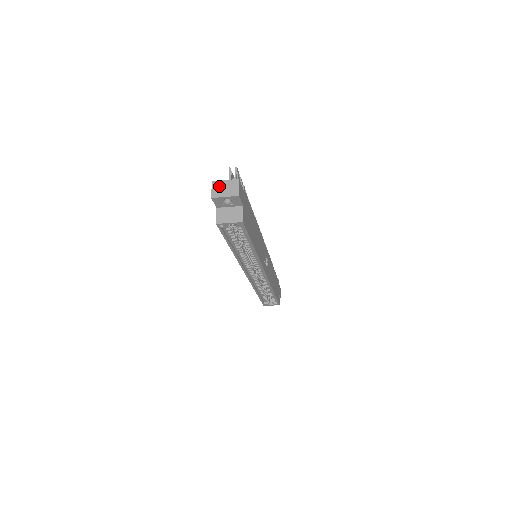
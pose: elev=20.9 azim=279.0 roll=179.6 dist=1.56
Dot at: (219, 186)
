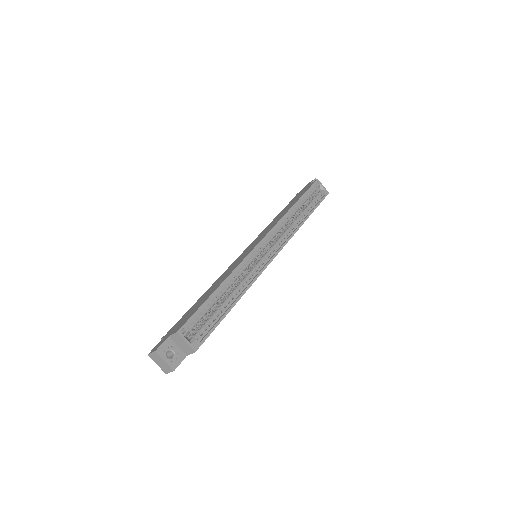
Dot at: occluded
